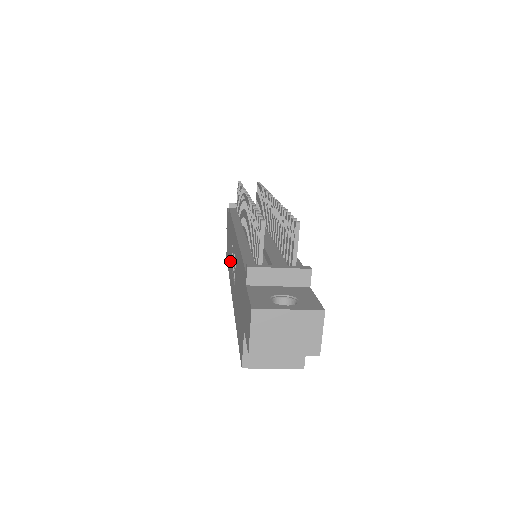
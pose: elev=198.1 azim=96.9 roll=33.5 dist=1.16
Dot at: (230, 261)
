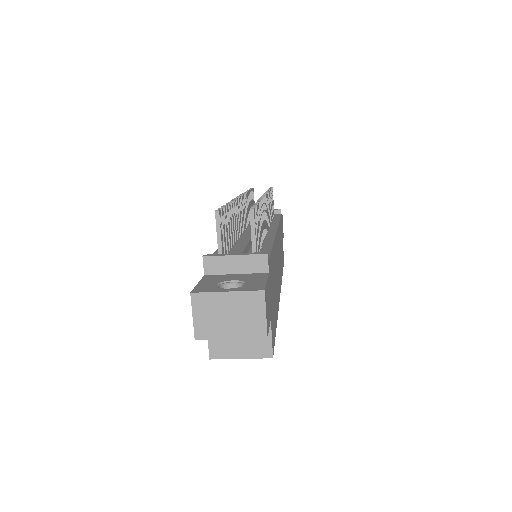
Dot at: occluded
